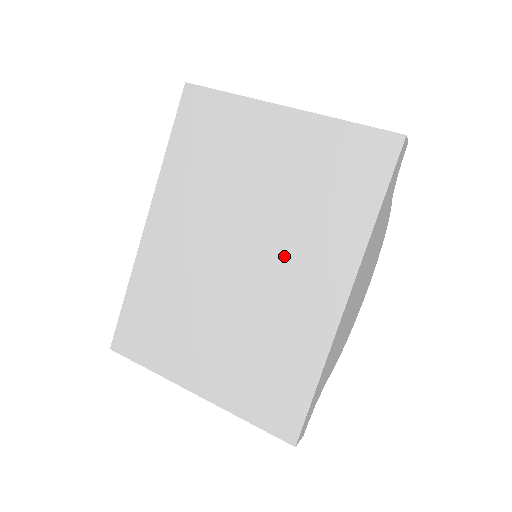
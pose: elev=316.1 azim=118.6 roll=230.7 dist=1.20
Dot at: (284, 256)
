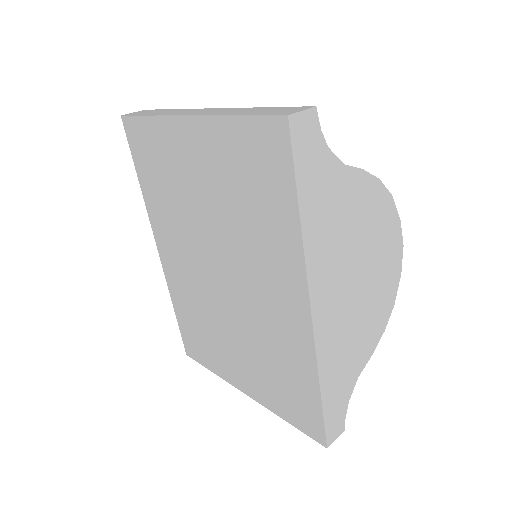
Dot at: (248, 272)
